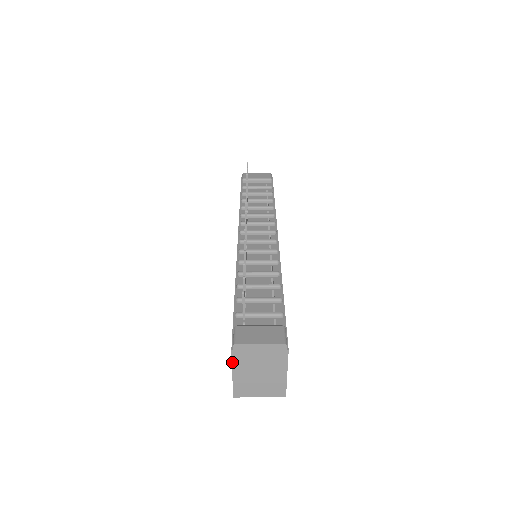
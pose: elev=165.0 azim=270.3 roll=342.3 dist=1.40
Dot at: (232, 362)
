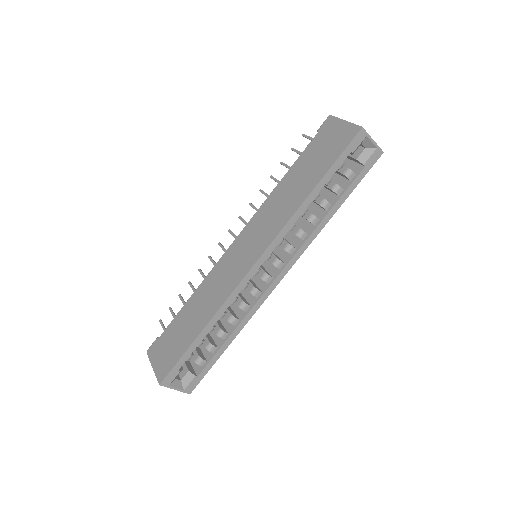
Dot at: (338, 118)
